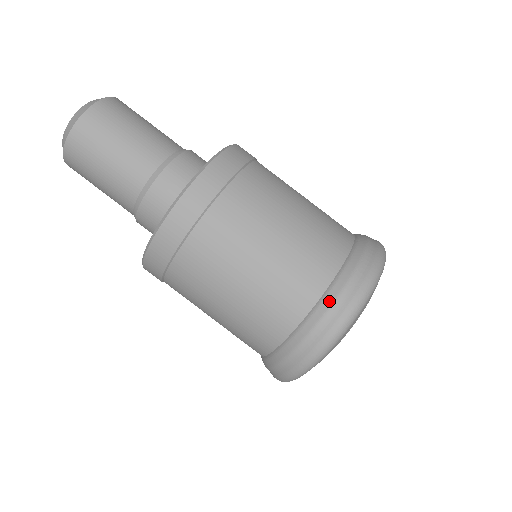
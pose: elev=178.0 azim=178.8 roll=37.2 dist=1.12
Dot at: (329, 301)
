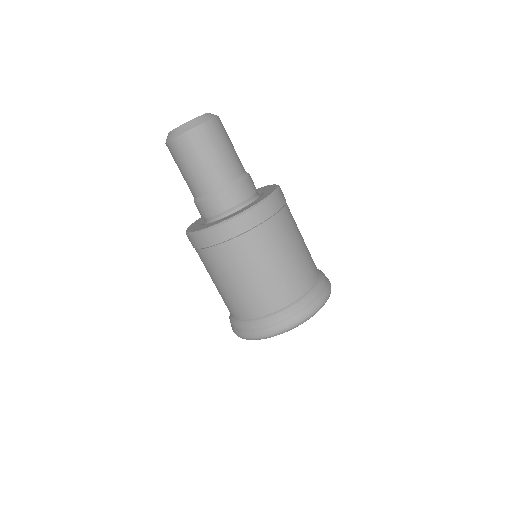
Dot at: (242, 325)
